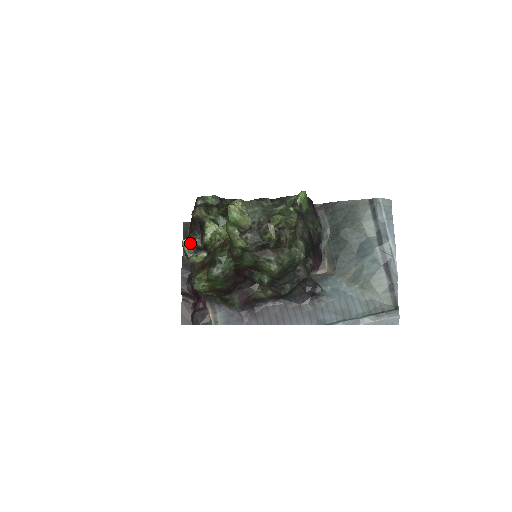
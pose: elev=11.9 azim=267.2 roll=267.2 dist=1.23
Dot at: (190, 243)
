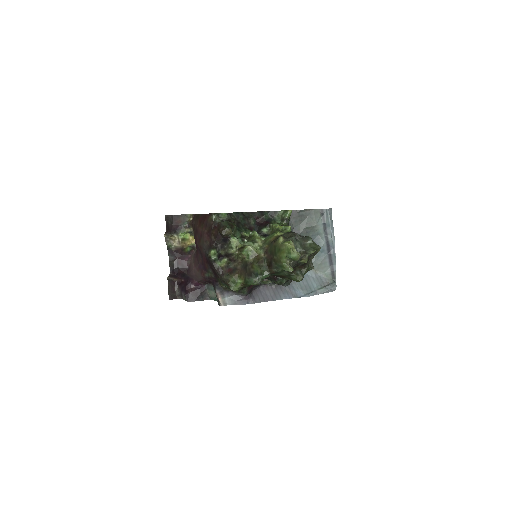
Dot at: (216, 252)
